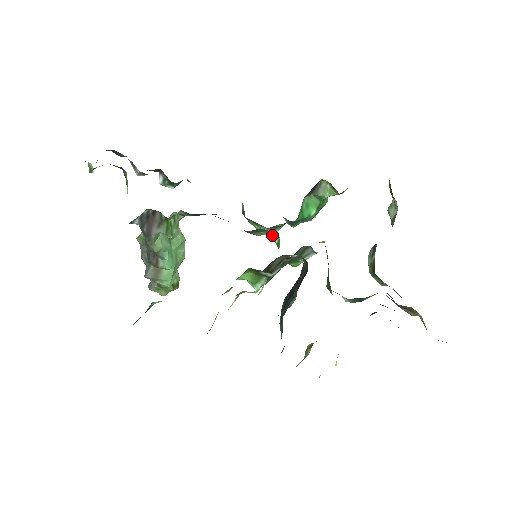
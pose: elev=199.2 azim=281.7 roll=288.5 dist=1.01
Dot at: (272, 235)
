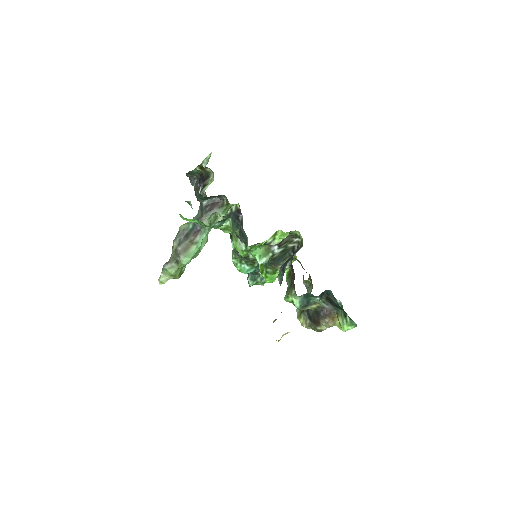
Dot at: occluded
